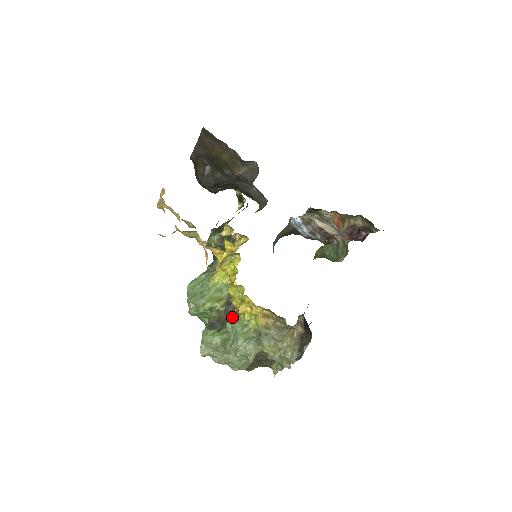
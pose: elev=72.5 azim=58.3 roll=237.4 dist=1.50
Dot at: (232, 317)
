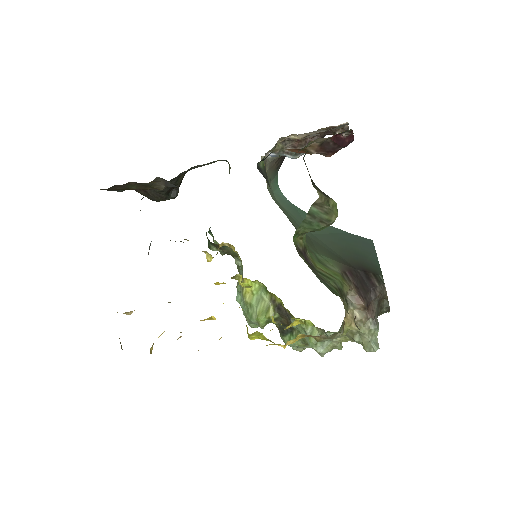
Dot at: (290, 319)
